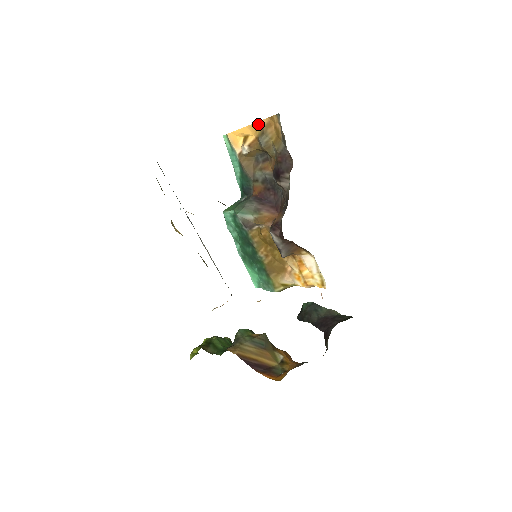
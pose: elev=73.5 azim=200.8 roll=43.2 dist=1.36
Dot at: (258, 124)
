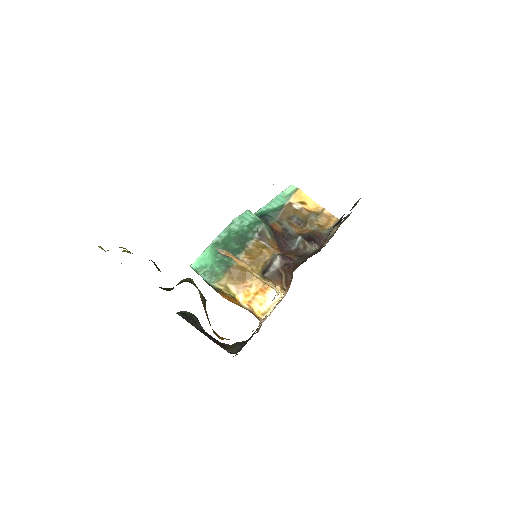
Dot at: (321, 208)
